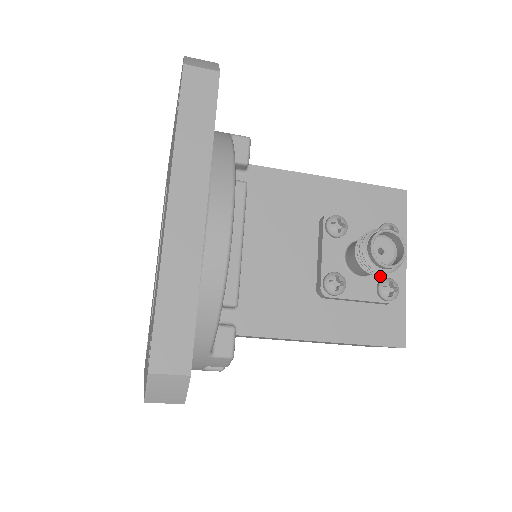
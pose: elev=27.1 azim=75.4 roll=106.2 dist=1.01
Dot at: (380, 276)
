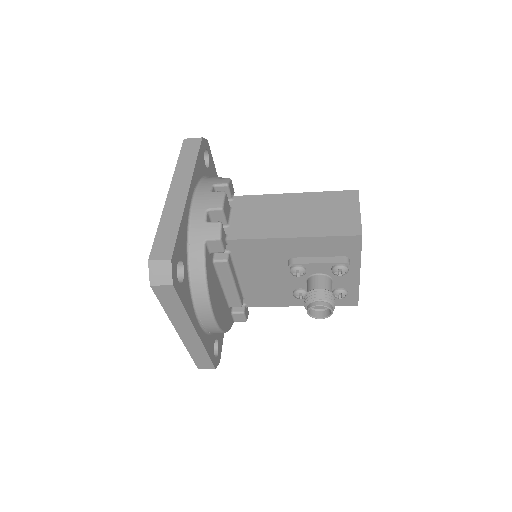
Dot at: (334, 287)
